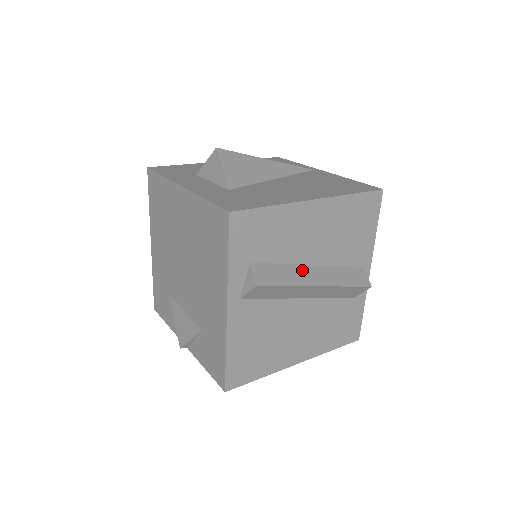
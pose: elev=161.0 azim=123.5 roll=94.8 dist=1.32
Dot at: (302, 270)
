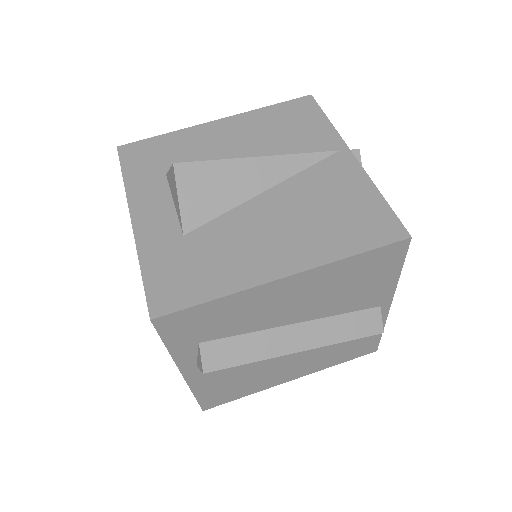
Dot at: (276, 335)
